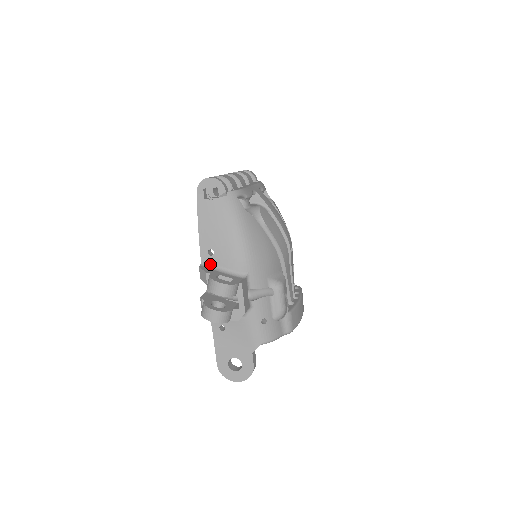
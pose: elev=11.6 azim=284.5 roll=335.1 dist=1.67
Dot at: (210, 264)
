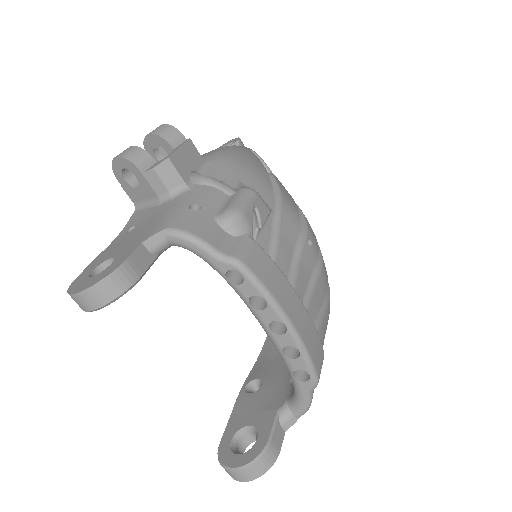
Dot at: occluded
